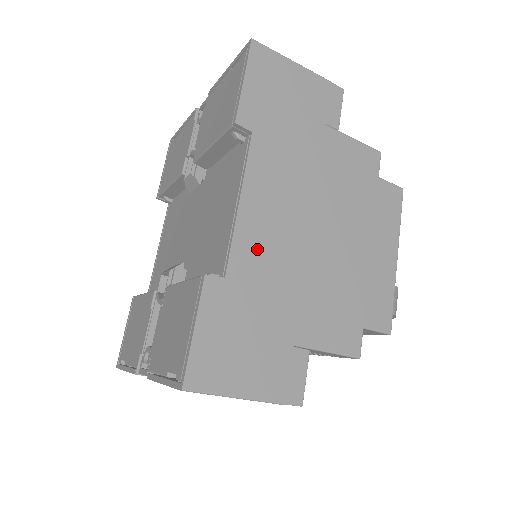
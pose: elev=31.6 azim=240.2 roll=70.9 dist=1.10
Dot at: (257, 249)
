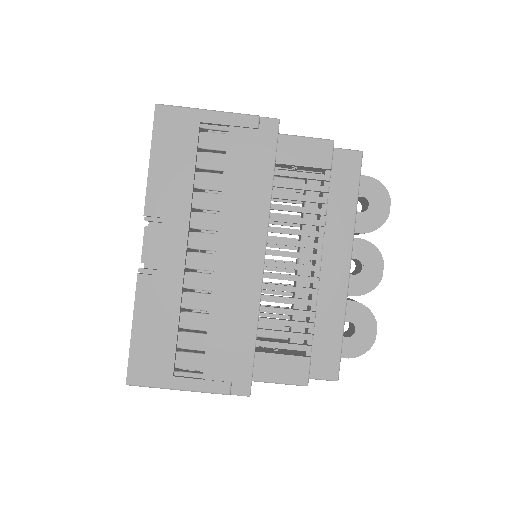
Dot at: occluded
